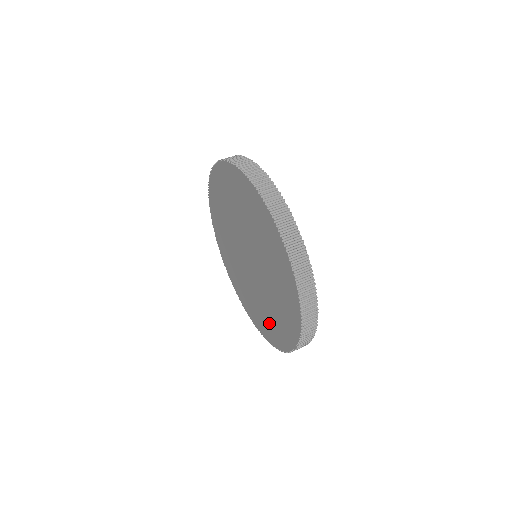
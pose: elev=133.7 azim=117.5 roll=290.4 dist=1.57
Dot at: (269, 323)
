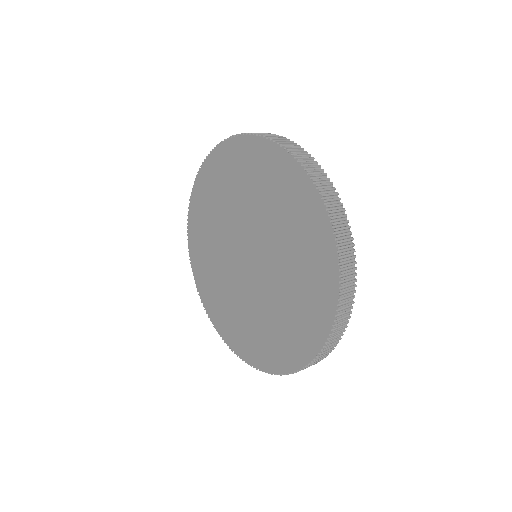
Dot at: (307, 265)
